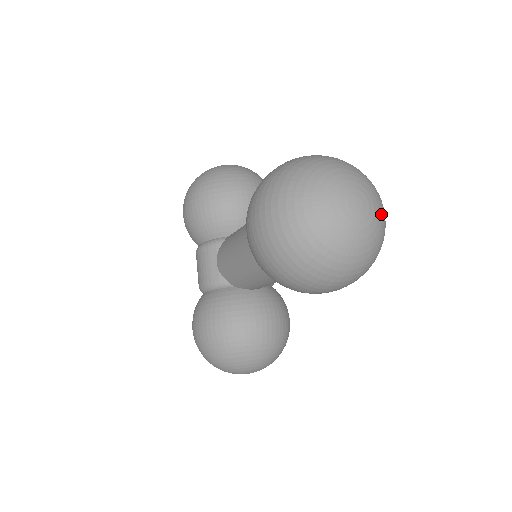
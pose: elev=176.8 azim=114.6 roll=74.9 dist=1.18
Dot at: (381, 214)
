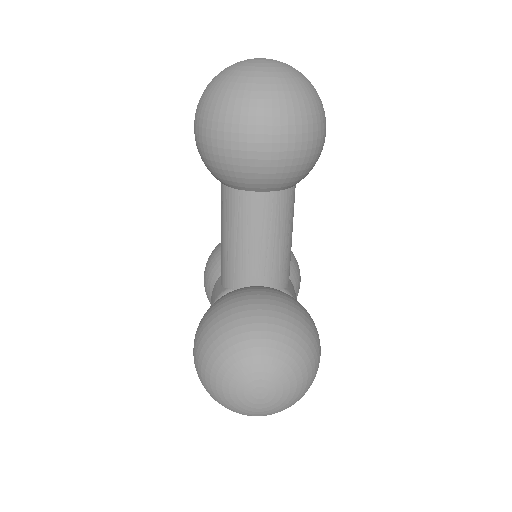
Dot at: (298, 71)
